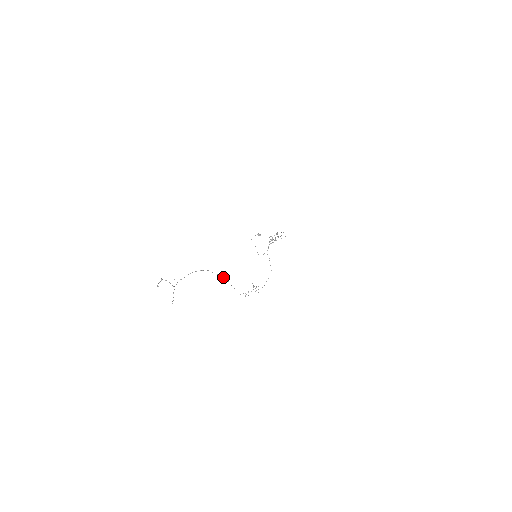
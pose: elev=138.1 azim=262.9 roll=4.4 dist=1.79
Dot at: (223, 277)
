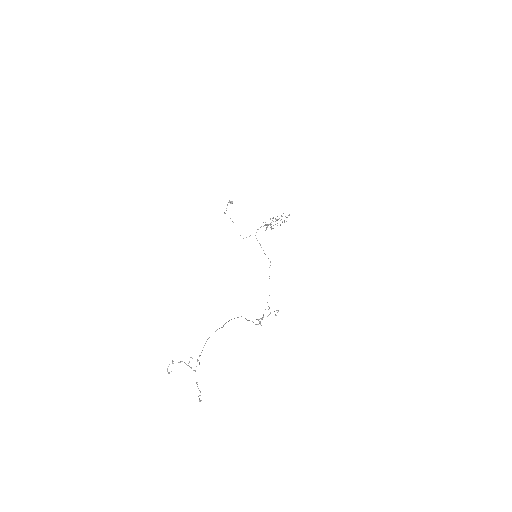
Dot at: occluded
